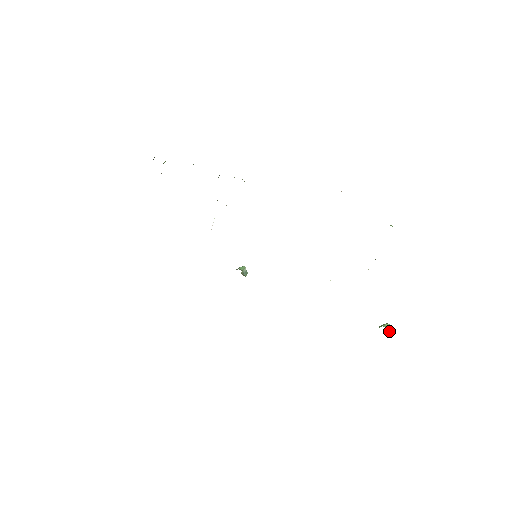
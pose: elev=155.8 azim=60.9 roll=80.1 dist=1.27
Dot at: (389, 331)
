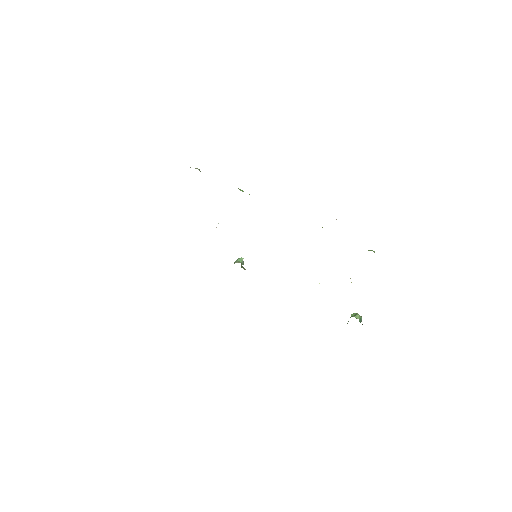
Dot at: (359, 321)
